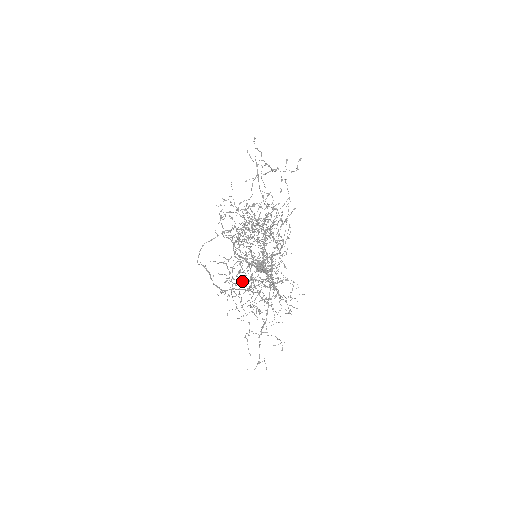
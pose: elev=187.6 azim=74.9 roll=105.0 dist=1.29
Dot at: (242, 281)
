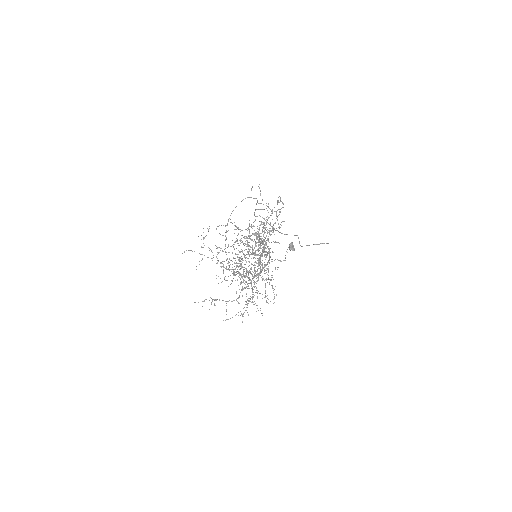
Dot at: (267, 253)
